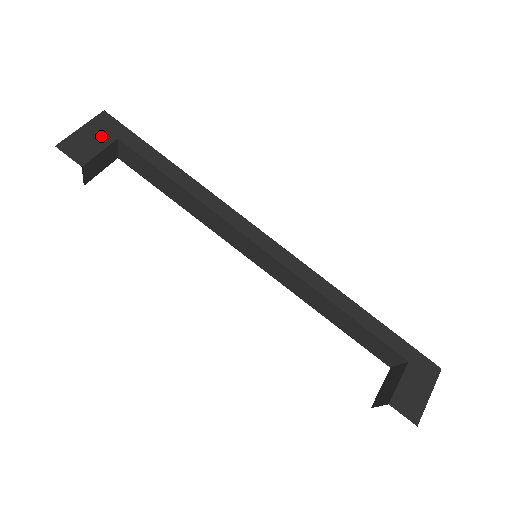
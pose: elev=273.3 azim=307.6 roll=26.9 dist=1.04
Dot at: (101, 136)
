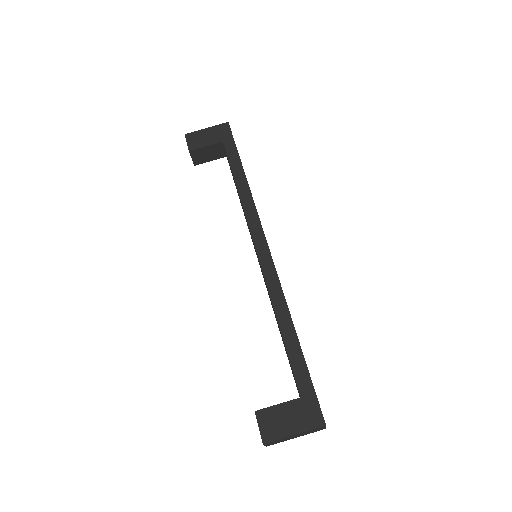
Dot at: (214, 137)
